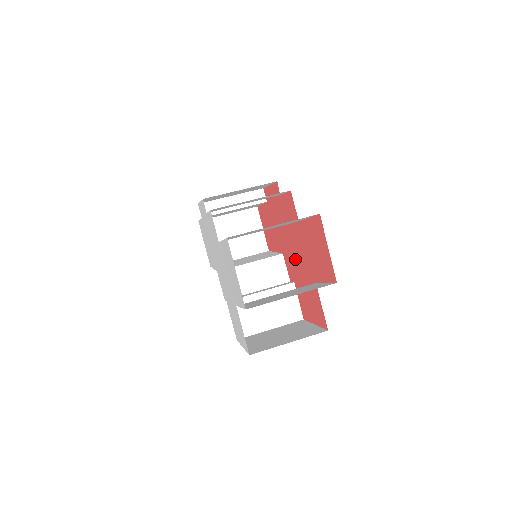
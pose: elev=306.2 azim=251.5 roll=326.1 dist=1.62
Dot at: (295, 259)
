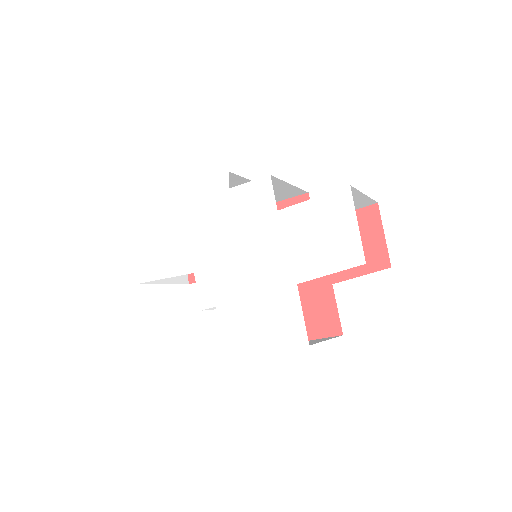
Dot at: occluded
